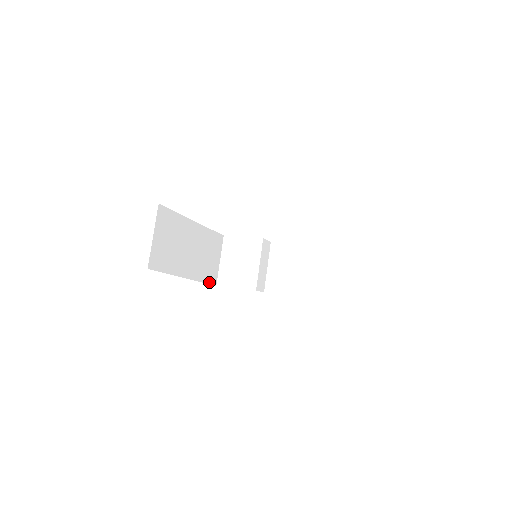
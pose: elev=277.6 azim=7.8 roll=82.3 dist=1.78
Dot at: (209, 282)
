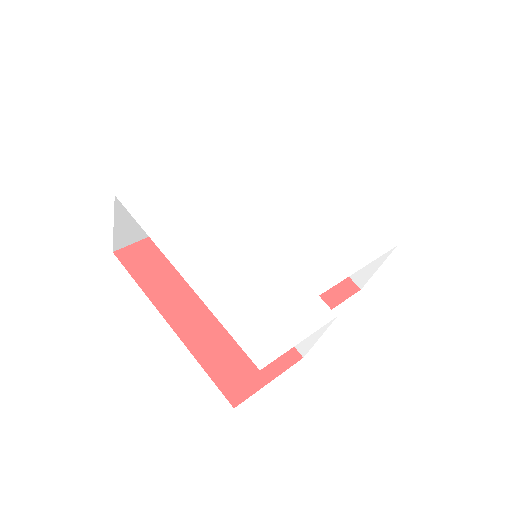
Dot at: occluded
